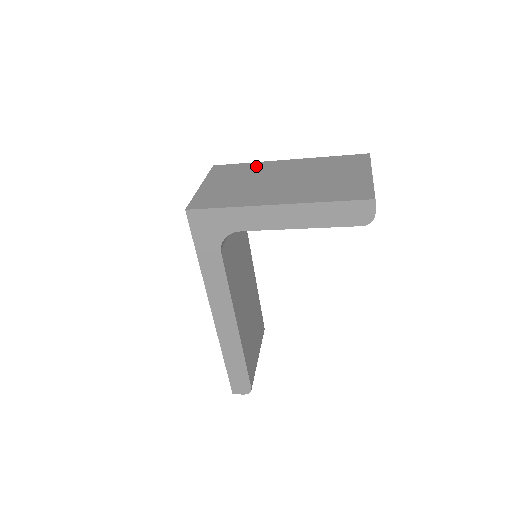
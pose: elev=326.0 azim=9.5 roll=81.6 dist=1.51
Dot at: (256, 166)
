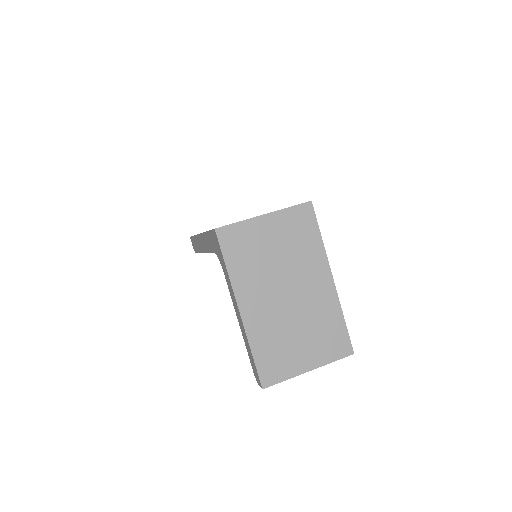
Dot at: (314, 251)
